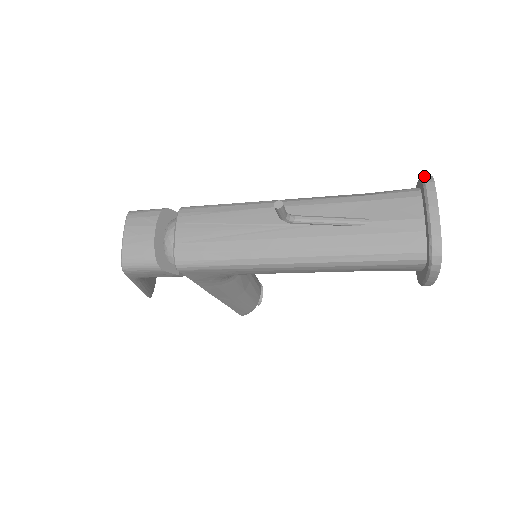
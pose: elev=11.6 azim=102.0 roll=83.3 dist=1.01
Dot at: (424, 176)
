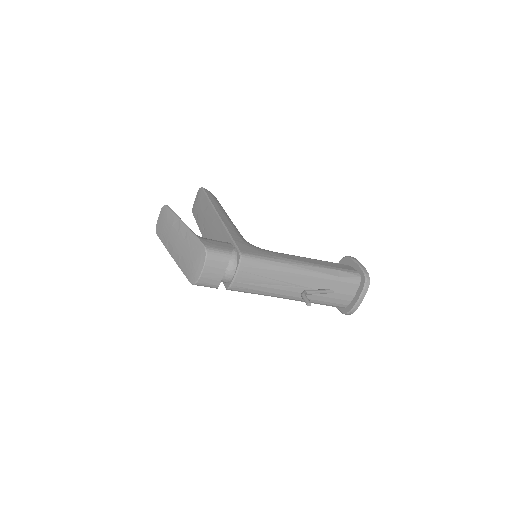
Dot at: (367, 278)
